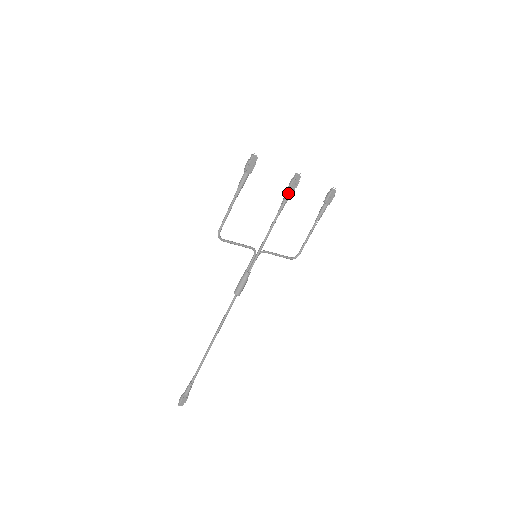
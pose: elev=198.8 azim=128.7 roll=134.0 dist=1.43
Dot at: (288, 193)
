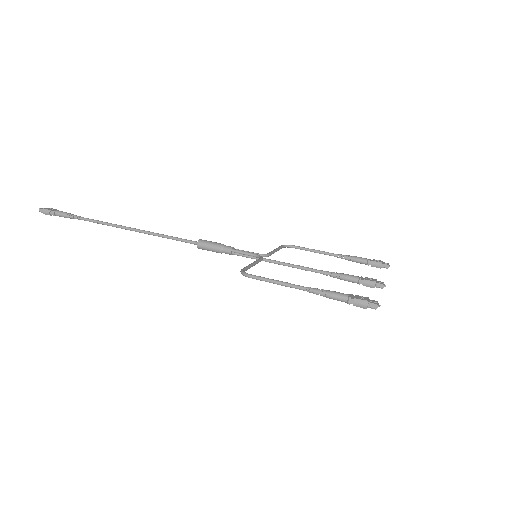
Dot at: (353, 282)
